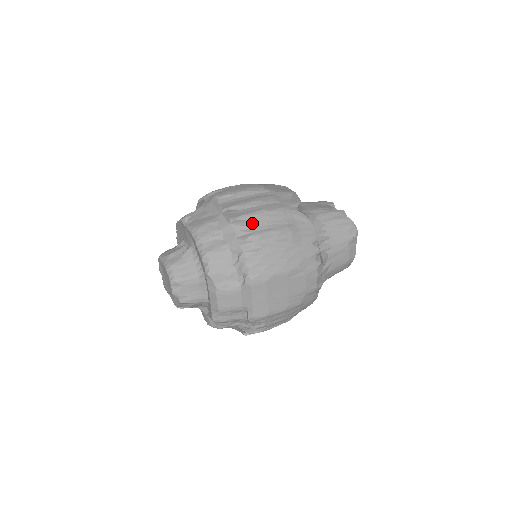
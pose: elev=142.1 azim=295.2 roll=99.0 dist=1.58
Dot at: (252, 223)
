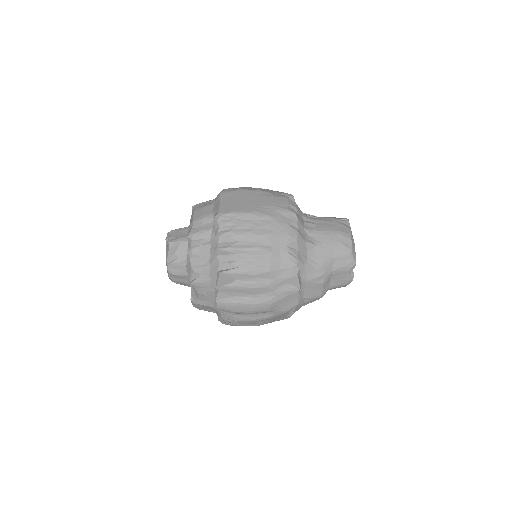
Dot at: occluded
